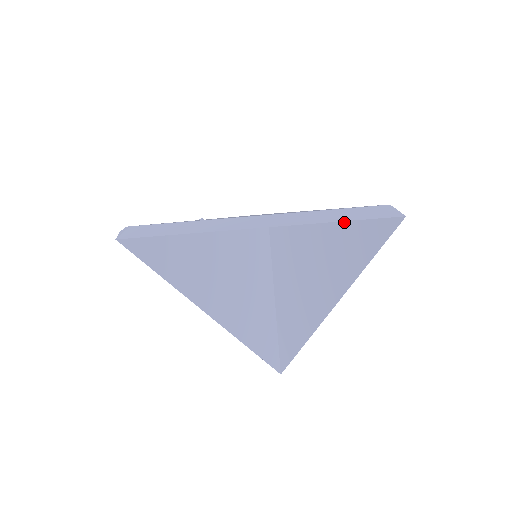
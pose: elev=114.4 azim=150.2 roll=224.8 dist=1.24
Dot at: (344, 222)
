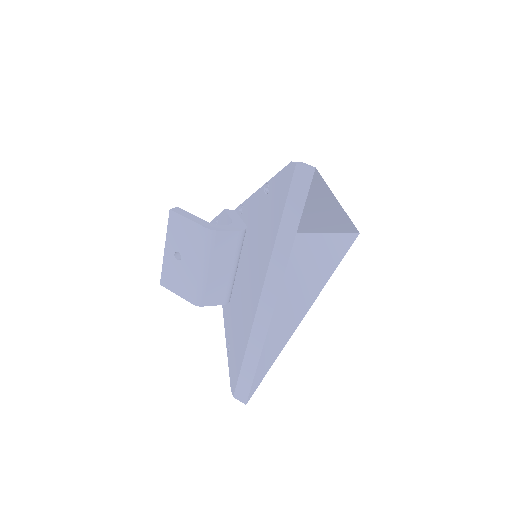
Dot at: (315, 235)
